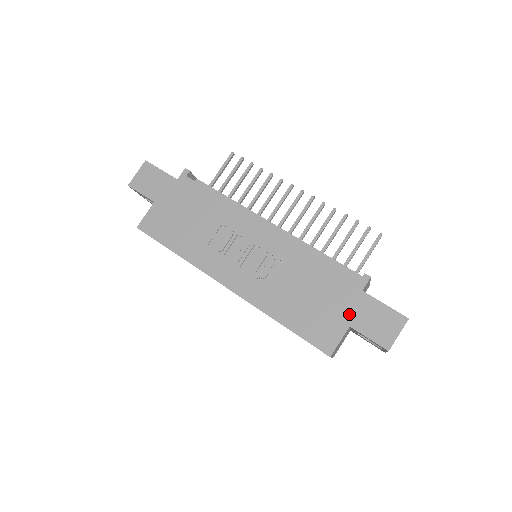
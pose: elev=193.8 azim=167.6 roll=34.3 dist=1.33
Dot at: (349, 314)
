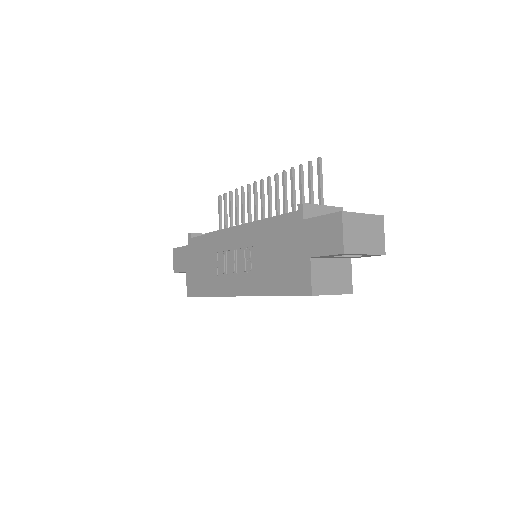
Dot at: (305, 248)
